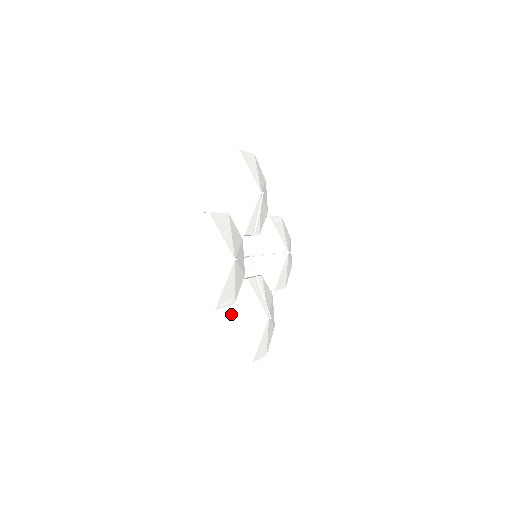
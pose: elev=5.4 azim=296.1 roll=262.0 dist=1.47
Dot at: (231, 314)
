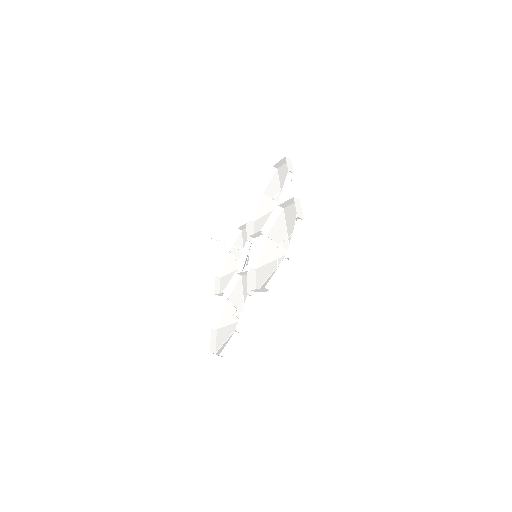
Dot at: (245, 301)
